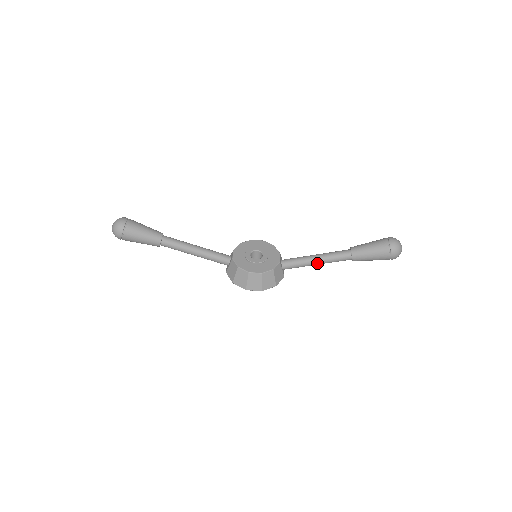
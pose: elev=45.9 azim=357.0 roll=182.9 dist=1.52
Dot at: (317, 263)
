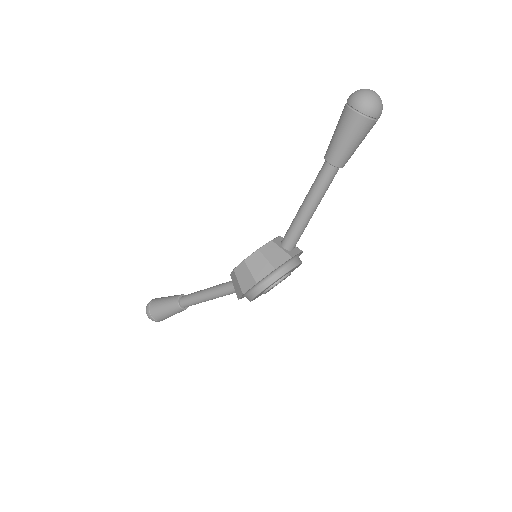
Dot at: (306, 208)
